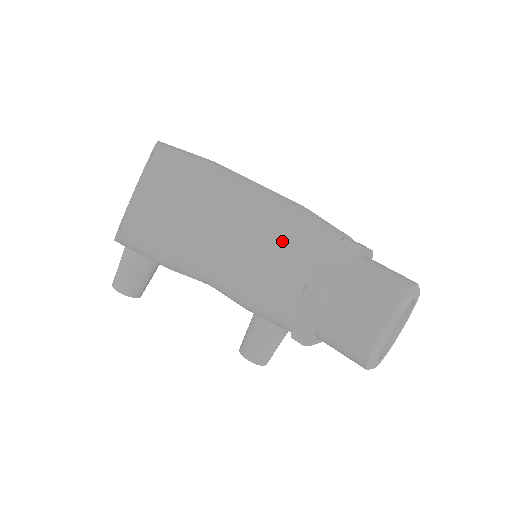
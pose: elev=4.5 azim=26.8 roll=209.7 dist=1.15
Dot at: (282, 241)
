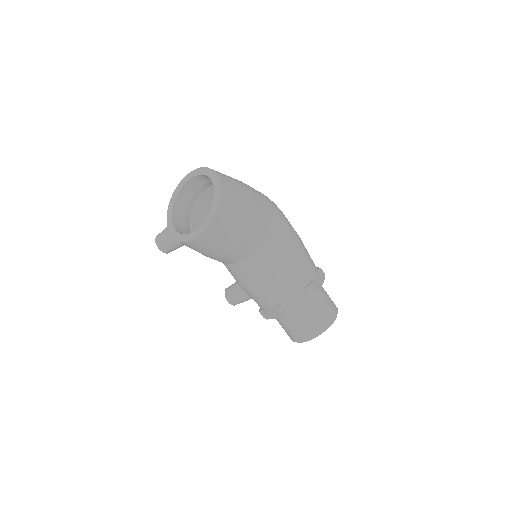
Dot at: (277, 278)
